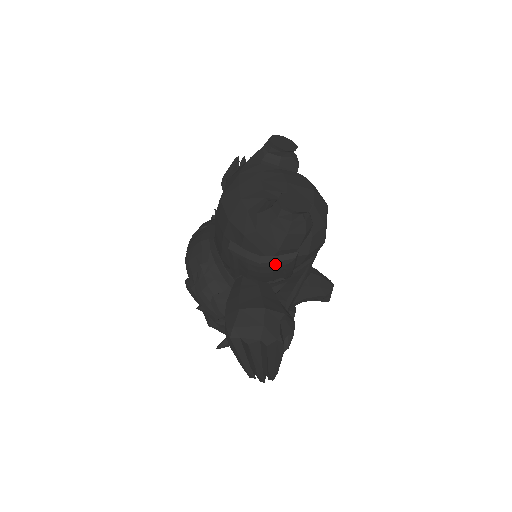
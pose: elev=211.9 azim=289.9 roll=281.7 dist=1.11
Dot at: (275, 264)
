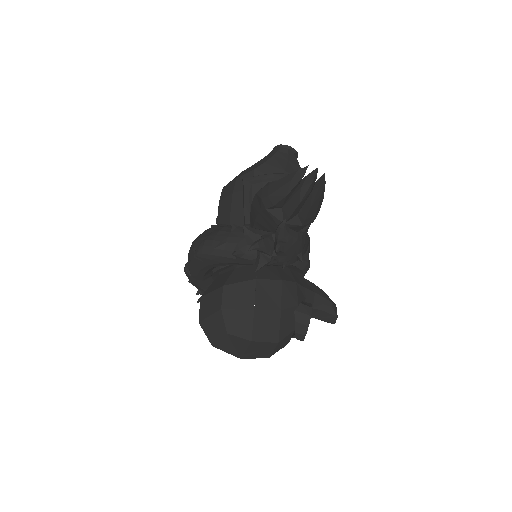
Dot at: occluded
